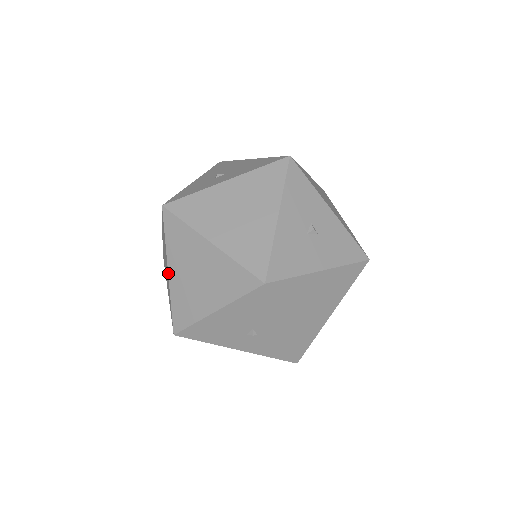
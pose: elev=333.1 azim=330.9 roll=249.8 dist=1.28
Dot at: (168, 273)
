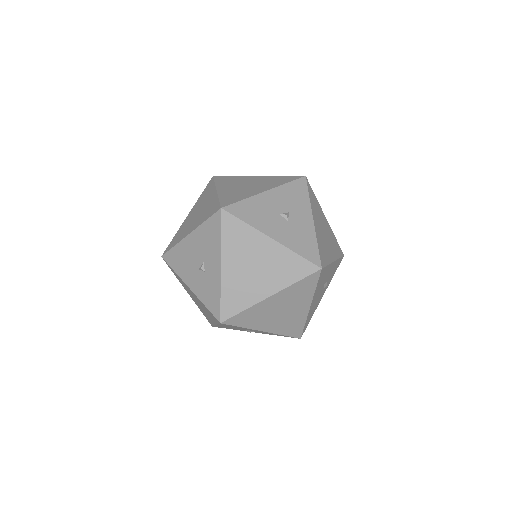
Dot at: (187, 216)
